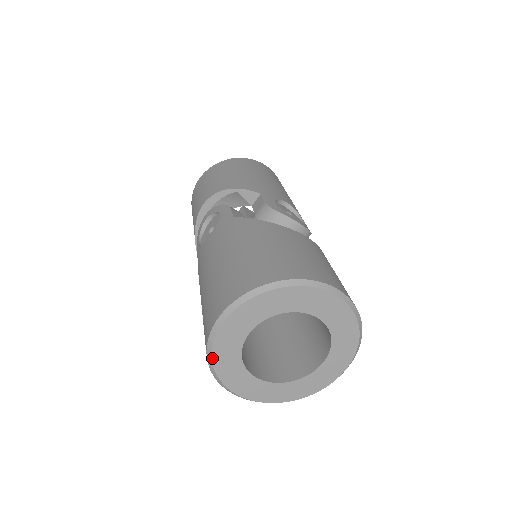
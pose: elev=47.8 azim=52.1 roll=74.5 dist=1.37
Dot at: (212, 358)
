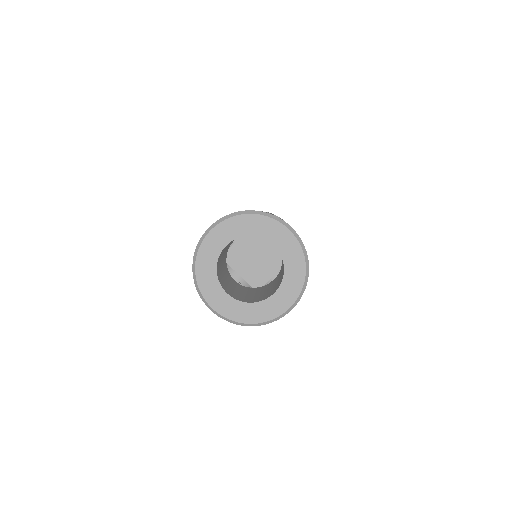
Dot at: (196, 263)
